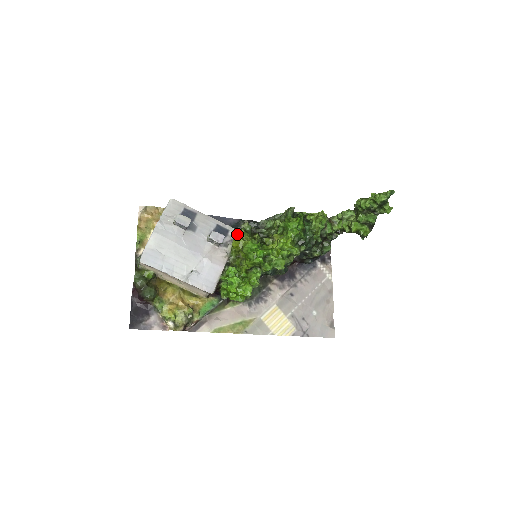
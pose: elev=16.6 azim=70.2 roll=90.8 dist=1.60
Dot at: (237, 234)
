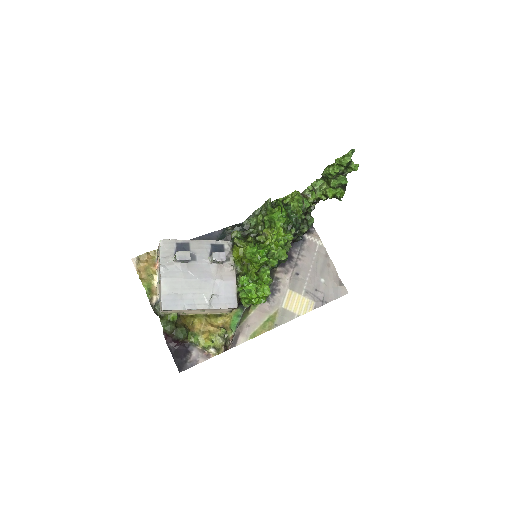
Dot at: (232, 245)
